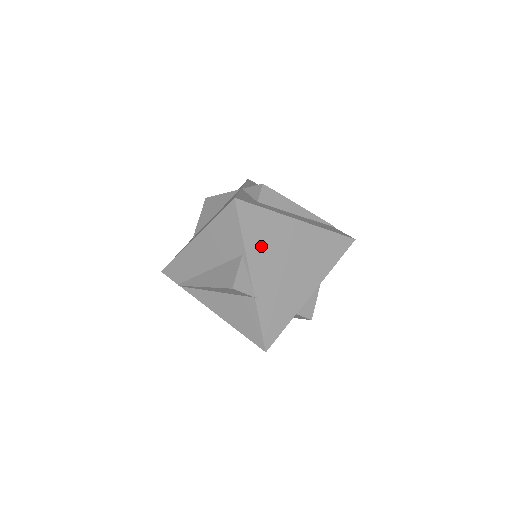
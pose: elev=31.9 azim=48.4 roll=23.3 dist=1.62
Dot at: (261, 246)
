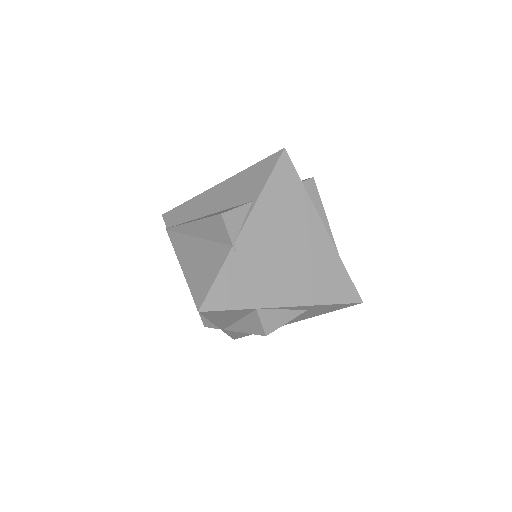
Dot at: (275, 209)
